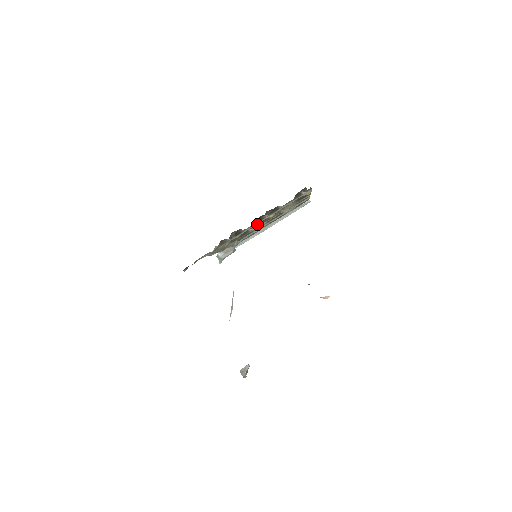
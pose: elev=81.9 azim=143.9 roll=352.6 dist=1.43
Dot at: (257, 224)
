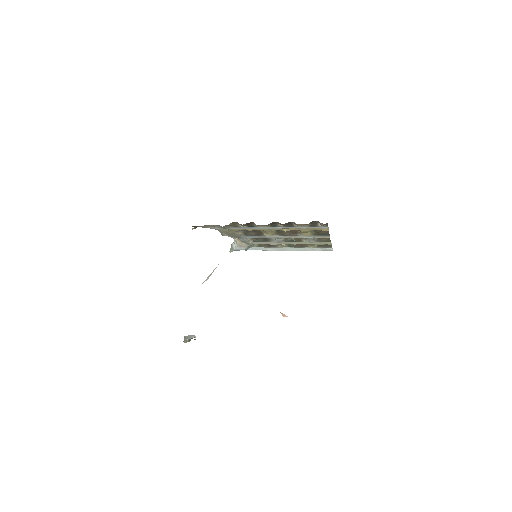
Dot at: (272, 231)
